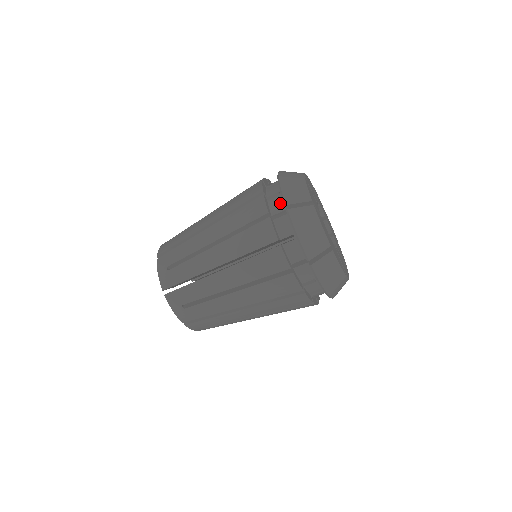
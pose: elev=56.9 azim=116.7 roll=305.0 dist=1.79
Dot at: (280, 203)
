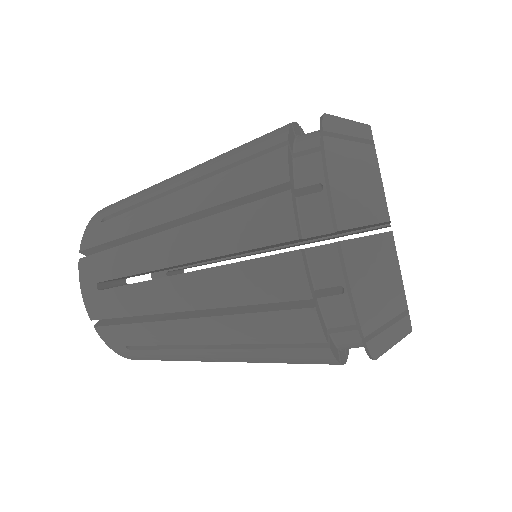
Dot at: (346, 313)
